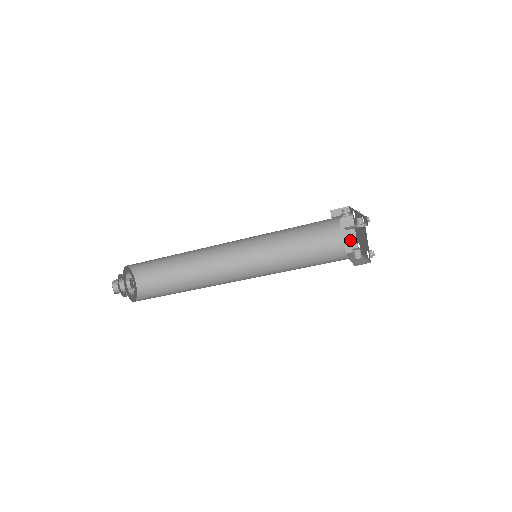
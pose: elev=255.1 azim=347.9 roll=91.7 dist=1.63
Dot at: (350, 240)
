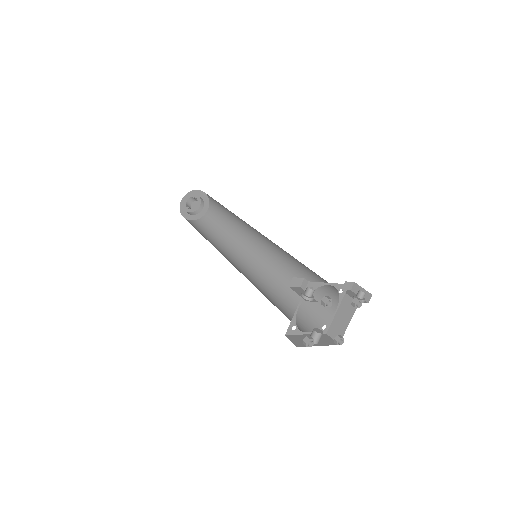
Dot at: (340, 326)
